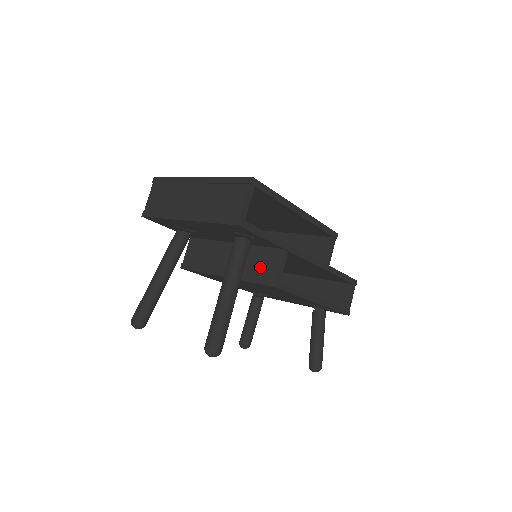
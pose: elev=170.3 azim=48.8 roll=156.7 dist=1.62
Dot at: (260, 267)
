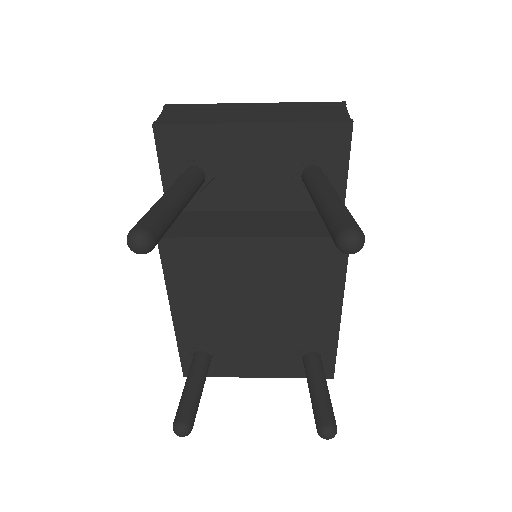
Dot at: (315, 225)
